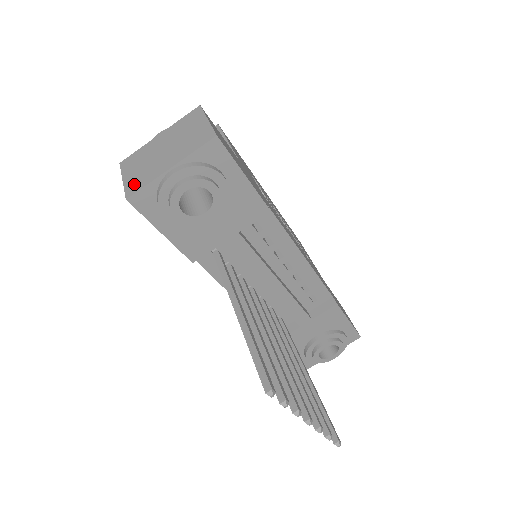
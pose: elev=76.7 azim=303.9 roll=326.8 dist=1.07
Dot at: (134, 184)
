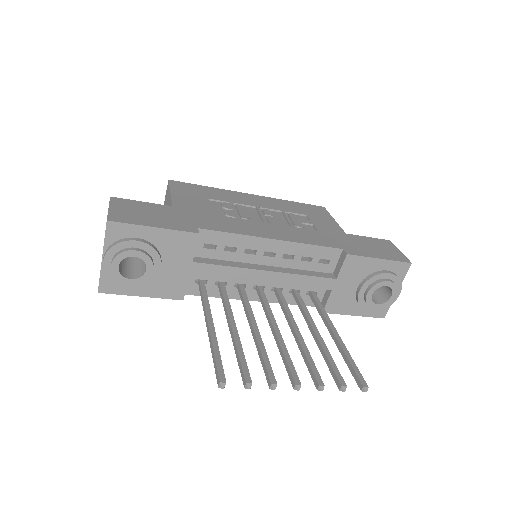
Dot at: occluded
